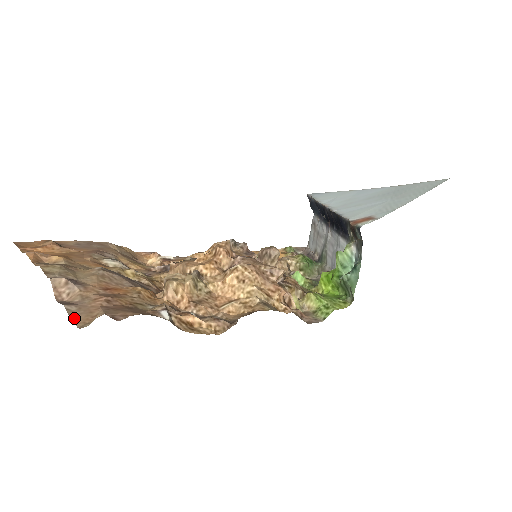
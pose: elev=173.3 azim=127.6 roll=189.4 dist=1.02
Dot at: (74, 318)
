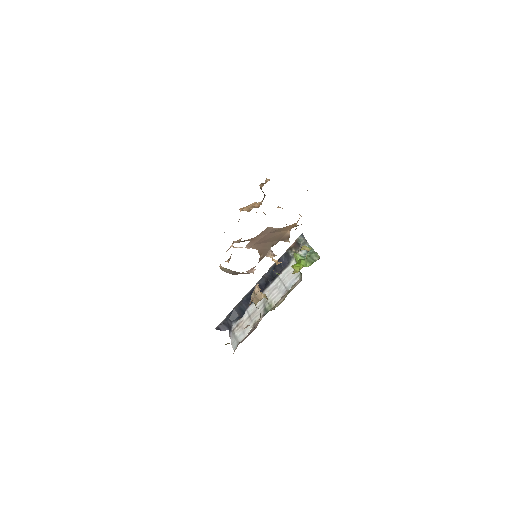
Dot at: occluded
